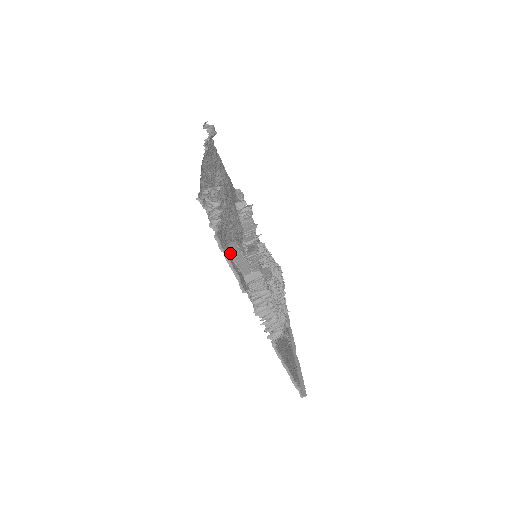
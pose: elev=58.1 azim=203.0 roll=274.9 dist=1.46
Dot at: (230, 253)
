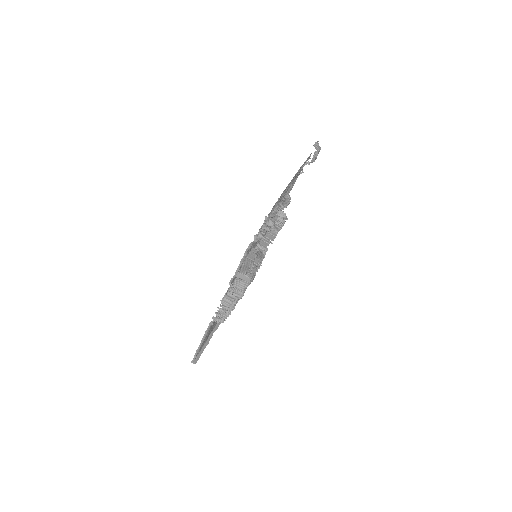
Dot at: (247, 256)
